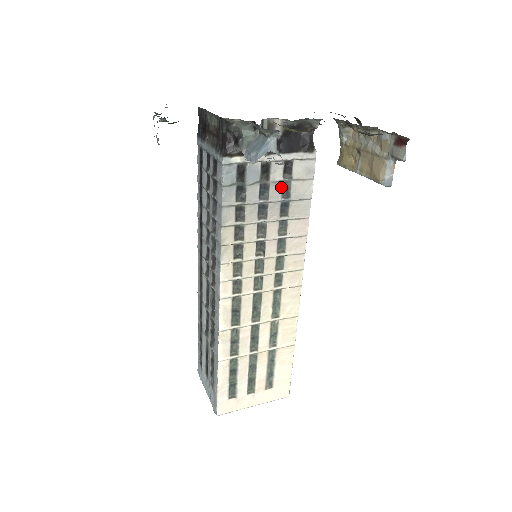
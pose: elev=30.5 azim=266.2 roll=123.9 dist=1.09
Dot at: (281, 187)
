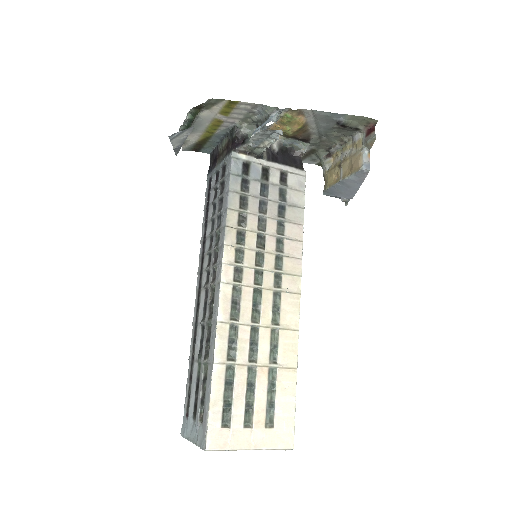
Dot at: (278, 191)
